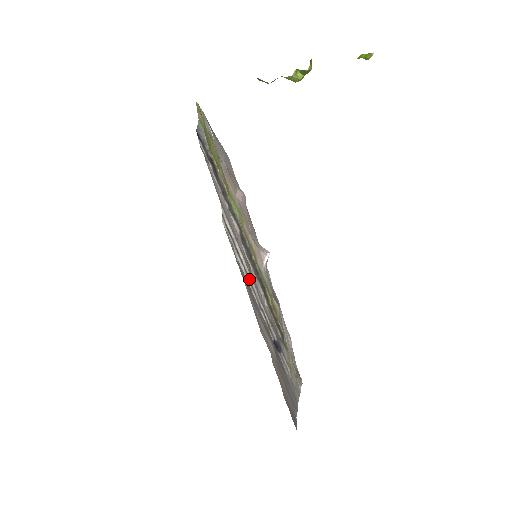
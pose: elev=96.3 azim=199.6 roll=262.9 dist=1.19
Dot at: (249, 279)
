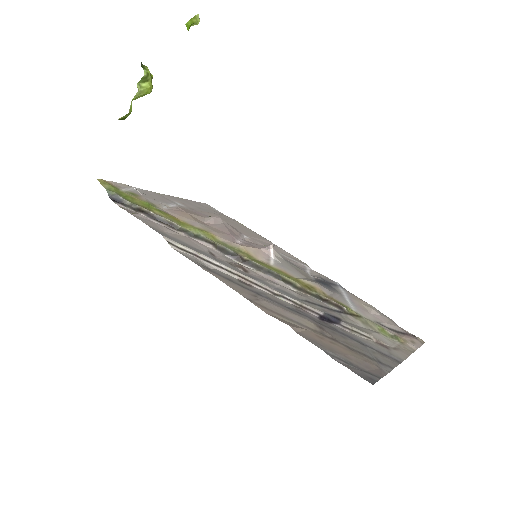
Dot at: (241, 277)
